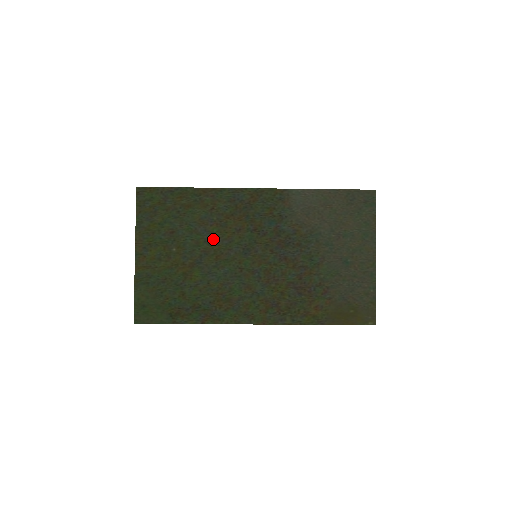
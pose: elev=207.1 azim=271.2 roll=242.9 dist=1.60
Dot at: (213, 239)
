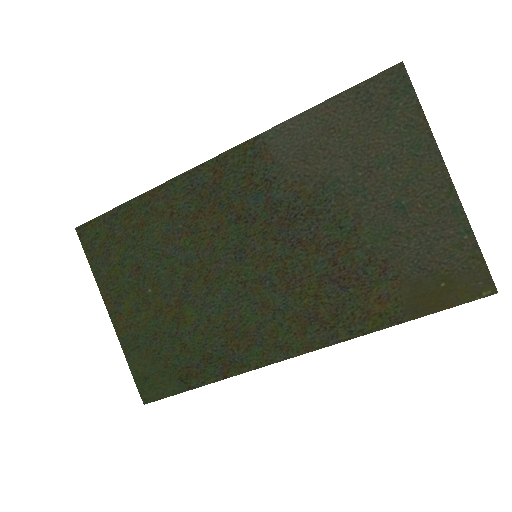
Dot at: (190, 256)
